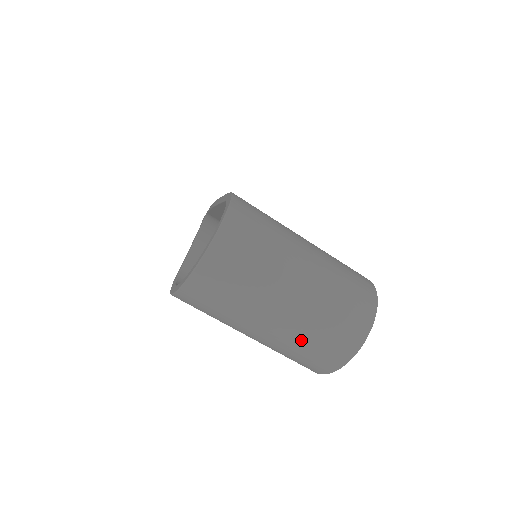
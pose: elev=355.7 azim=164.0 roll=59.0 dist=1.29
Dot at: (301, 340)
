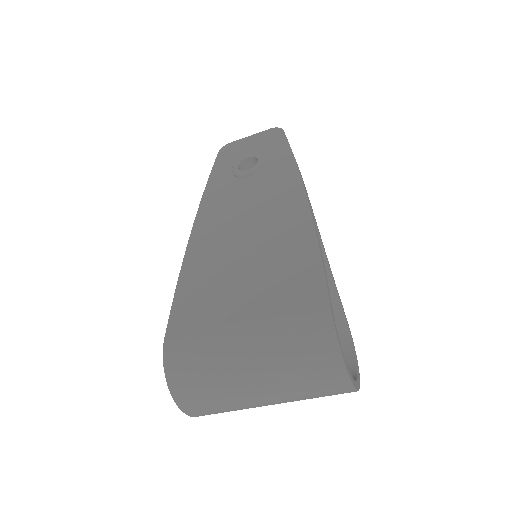
Dot at: occluded
